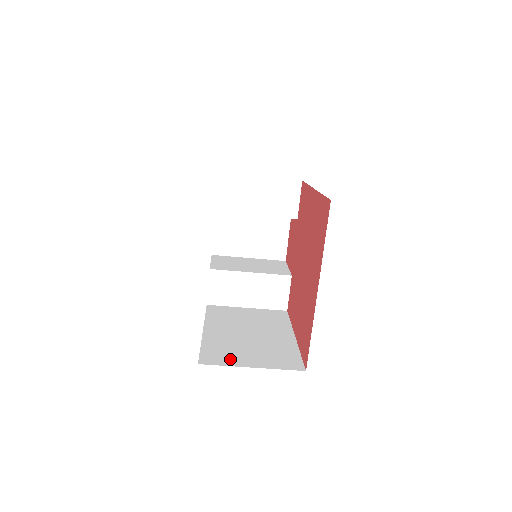
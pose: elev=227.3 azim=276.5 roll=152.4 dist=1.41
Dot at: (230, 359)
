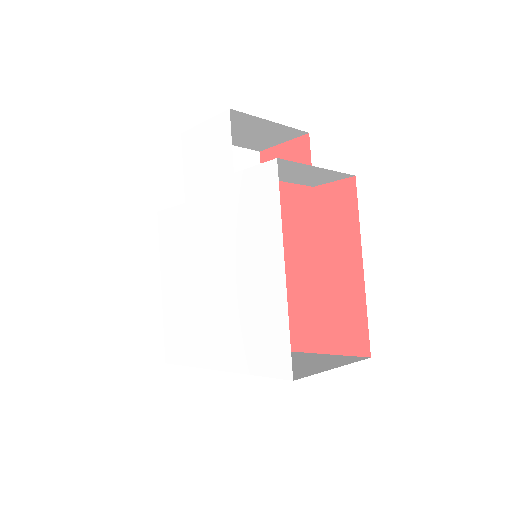
Dot at: occluded
